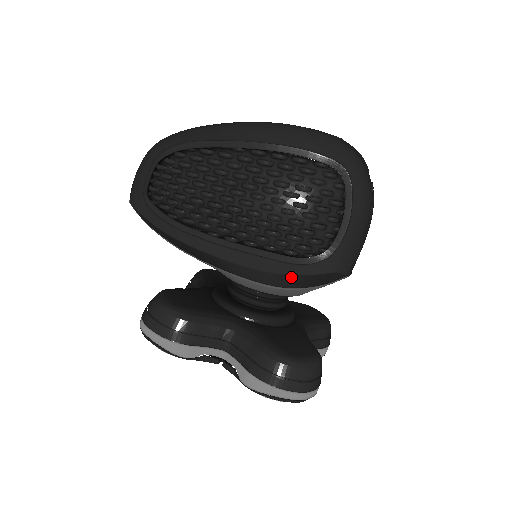
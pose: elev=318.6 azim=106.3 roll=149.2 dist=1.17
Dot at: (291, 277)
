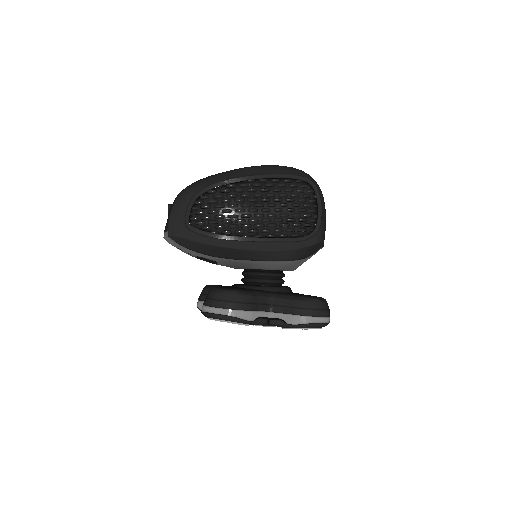
Dot at: (298, 251)
